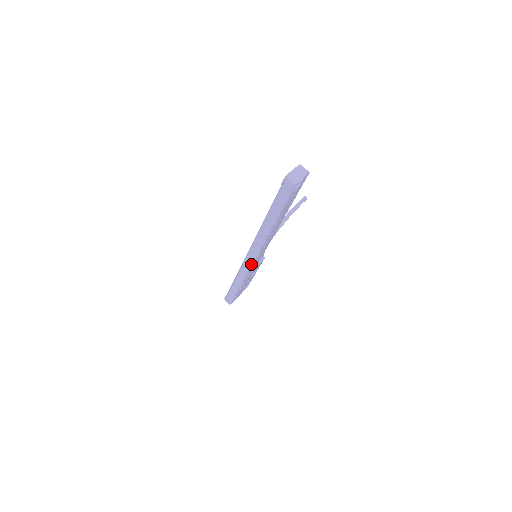
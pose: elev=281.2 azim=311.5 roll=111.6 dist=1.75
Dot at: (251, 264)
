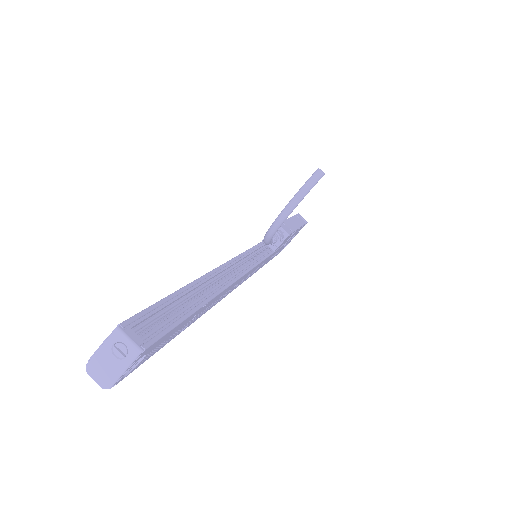
Dot at: occluded
